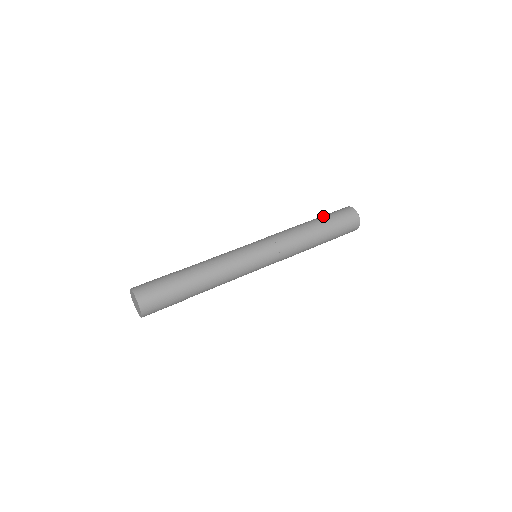
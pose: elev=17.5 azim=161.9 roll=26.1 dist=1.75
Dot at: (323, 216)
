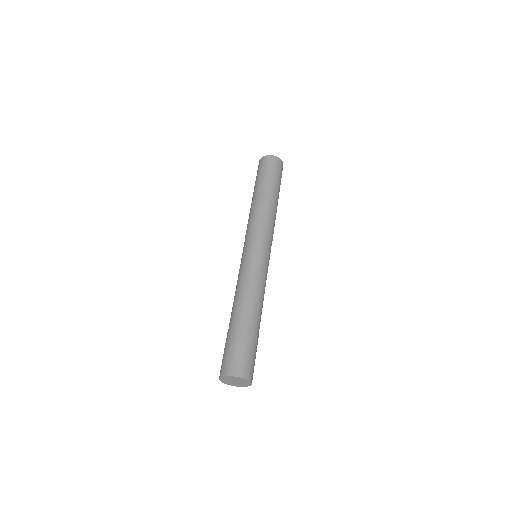
Dot at: (269, 180)
